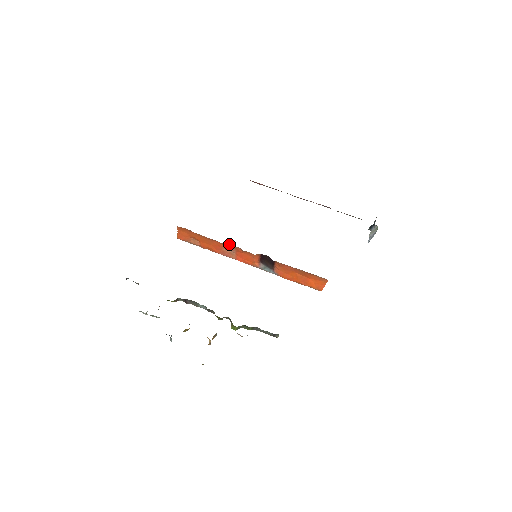
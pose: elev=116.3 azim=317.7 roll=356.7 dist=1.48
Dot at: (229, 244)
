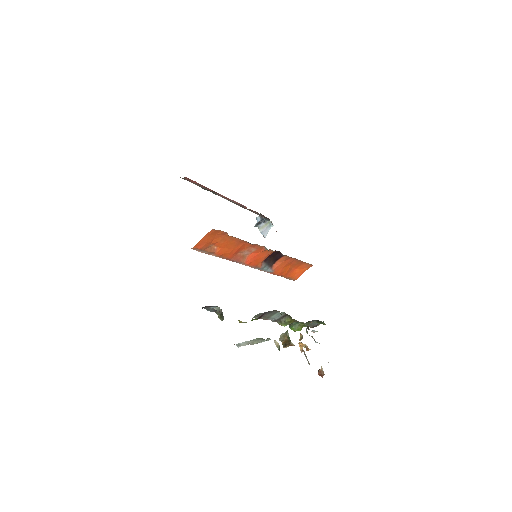
Dot at: (257, 244)
